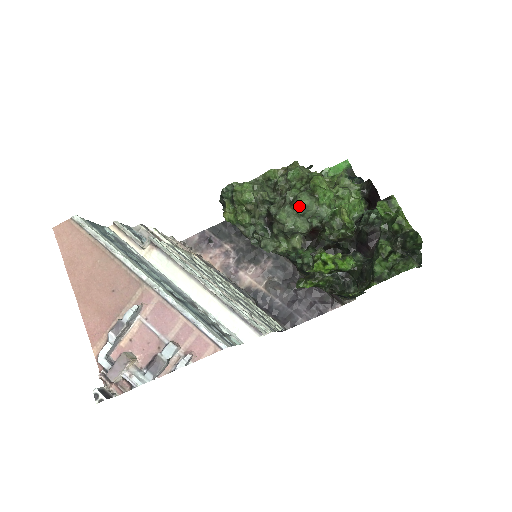
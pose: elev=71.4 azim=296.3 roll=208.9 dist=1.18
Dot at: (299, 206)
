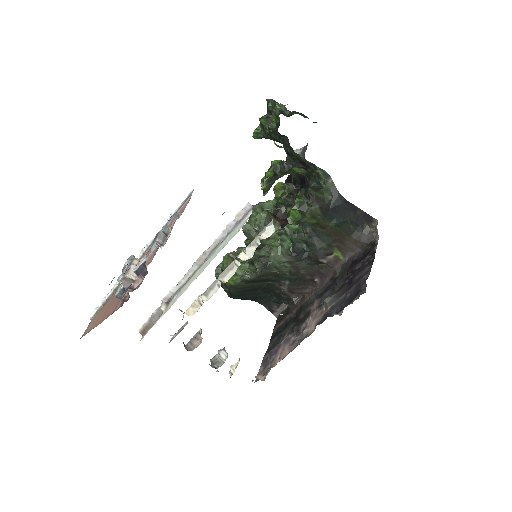
Dot at: occluded
